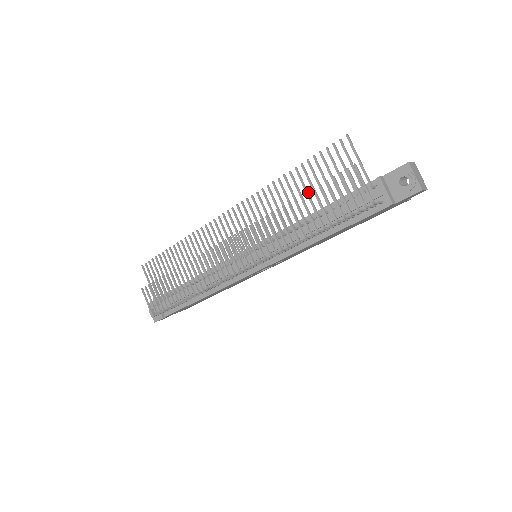
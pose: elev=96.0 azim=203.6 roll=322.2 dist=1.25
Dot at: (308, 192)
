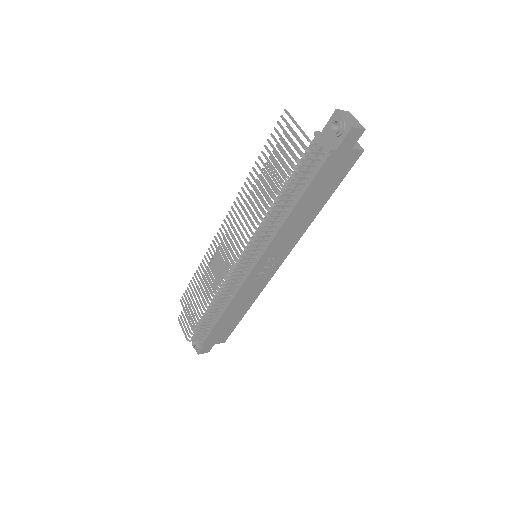
Dot at: (264, 168)
